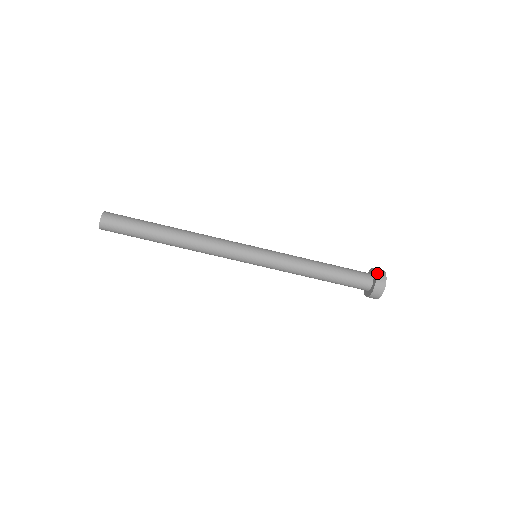
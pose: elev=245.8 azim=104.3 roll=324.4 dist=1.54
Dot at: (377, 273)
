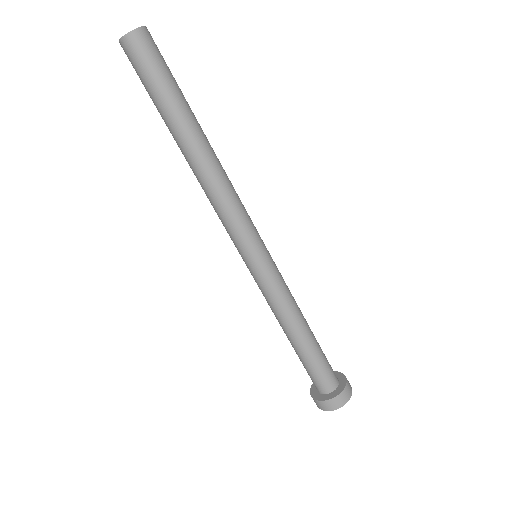
Dot at: occluded
